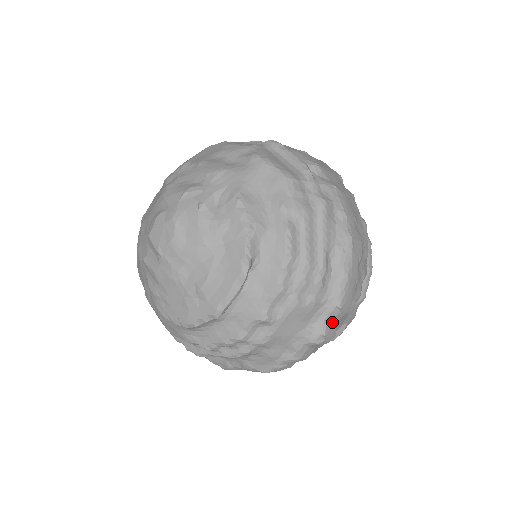
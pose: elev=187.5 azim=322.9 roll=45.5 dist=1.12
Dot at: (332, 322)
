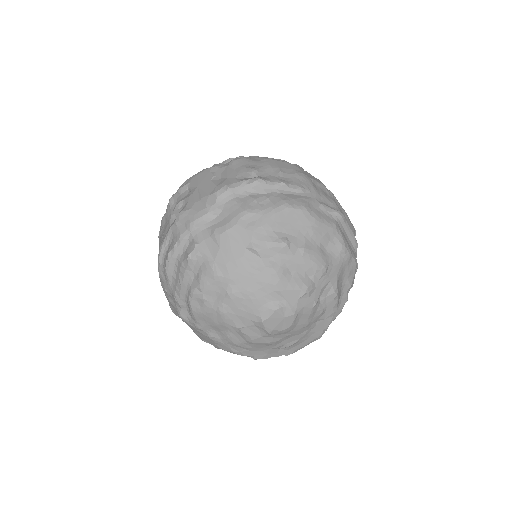
Dot at: occluded
